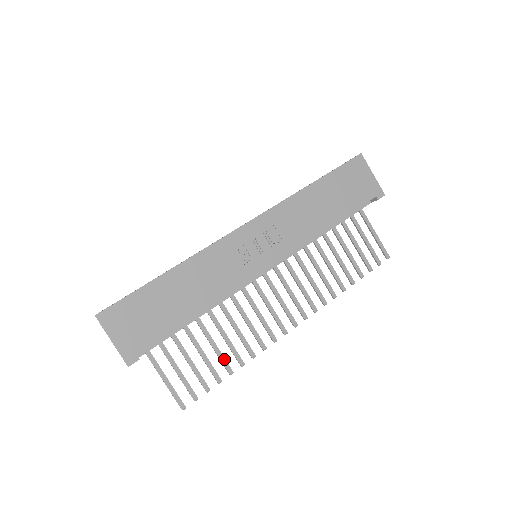
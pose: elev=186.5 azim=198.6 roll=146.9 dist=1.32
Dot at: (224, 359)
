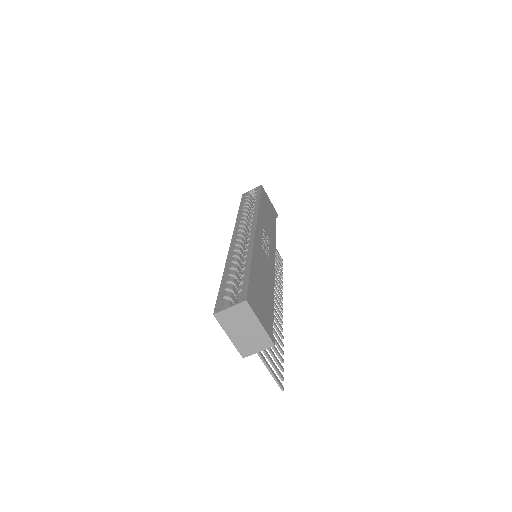
Dot at: (277, 342)
